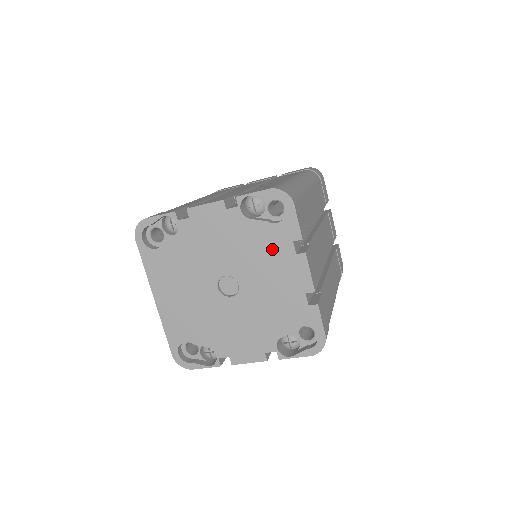
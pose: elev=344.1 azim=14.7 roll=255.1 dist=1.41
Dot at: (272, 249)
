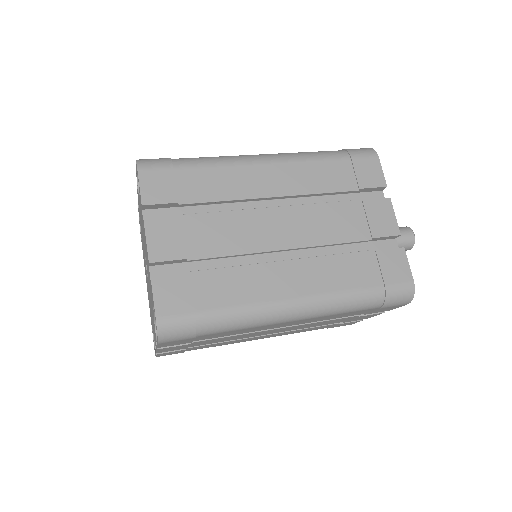
Dot at: occluded
